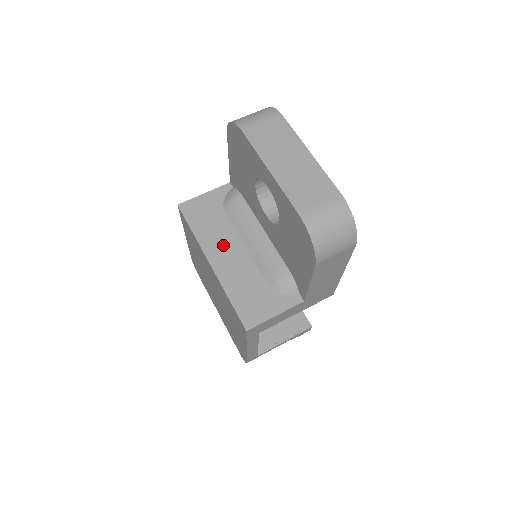
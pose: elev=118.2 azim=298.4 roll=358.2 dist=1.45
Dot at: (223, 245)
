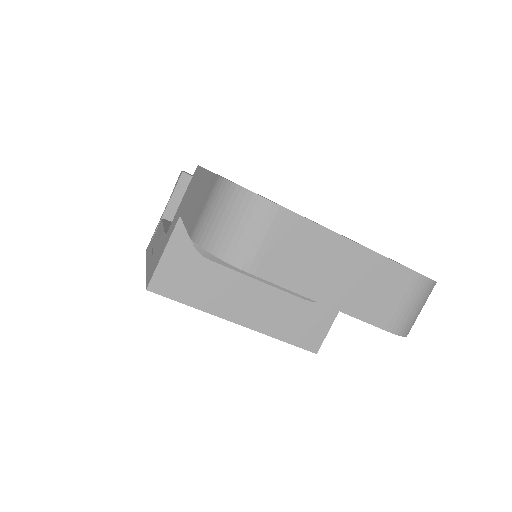
Dot at: (235, 296)
